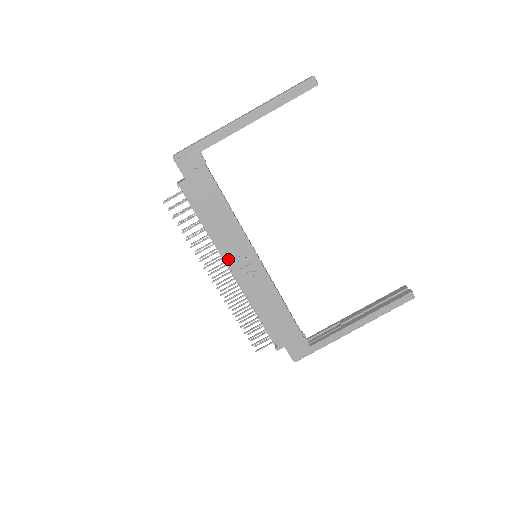
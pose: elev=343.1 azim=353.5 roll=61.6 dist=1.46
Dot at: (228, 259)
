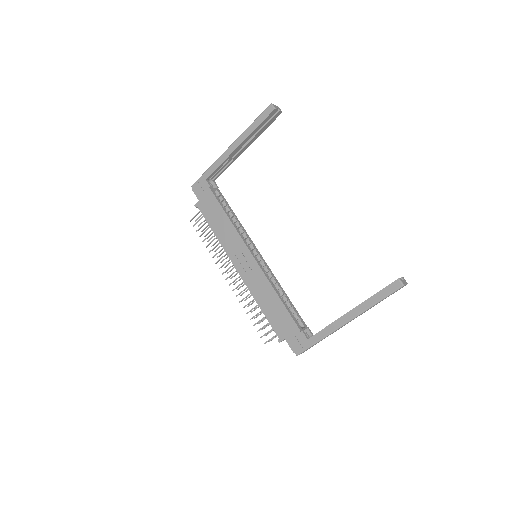
Dot at: (232, 259)
